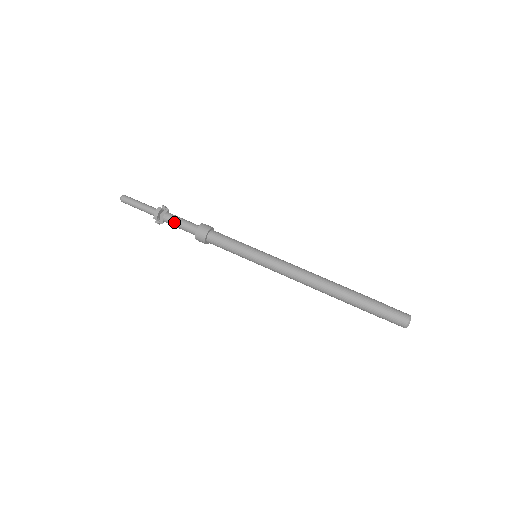
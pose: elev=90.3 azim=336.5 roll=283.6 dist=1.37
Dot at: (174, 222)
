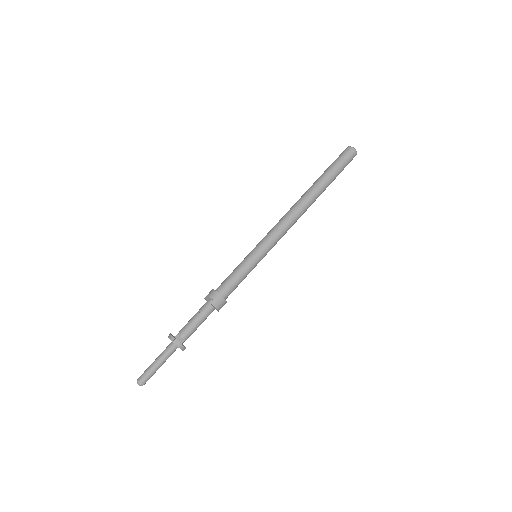
Dot at: (195, 330)
